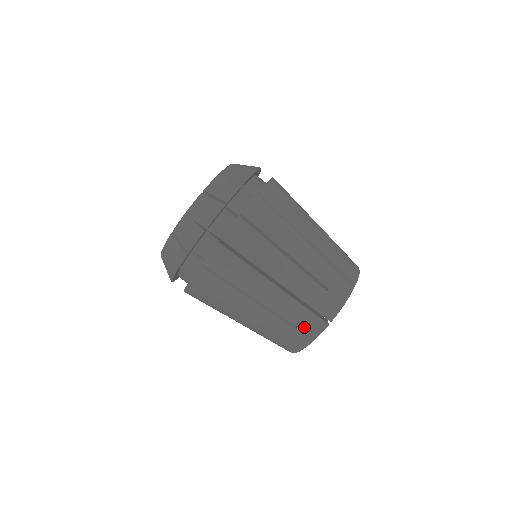
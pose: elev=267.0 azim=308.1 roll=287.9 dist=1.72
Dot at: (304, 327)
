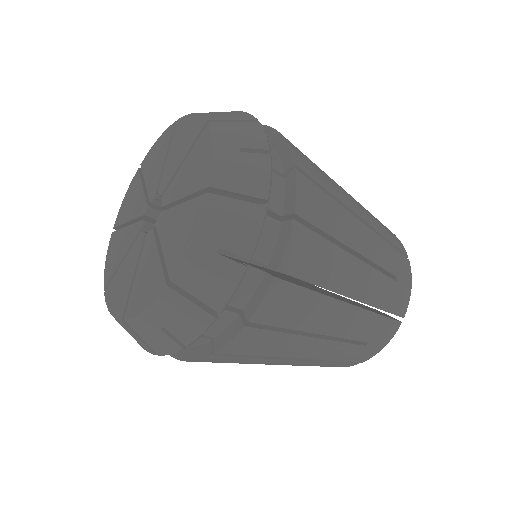
Dot at: (376, 339)
